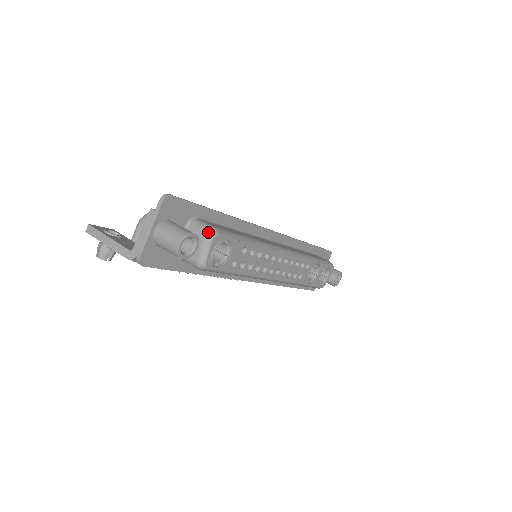
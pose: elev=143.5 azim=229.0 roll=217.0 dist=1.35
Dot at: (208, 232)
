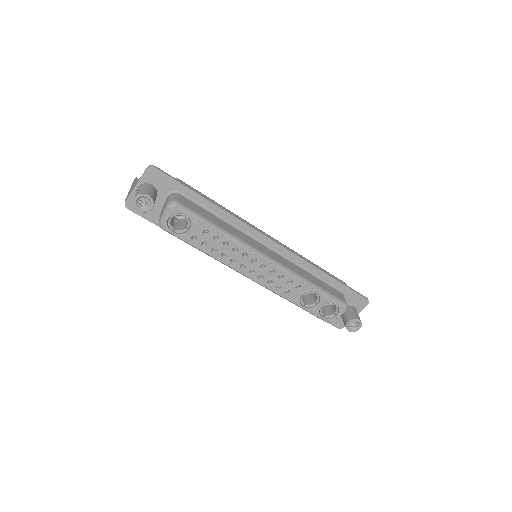
Dot at: (169, 202)
